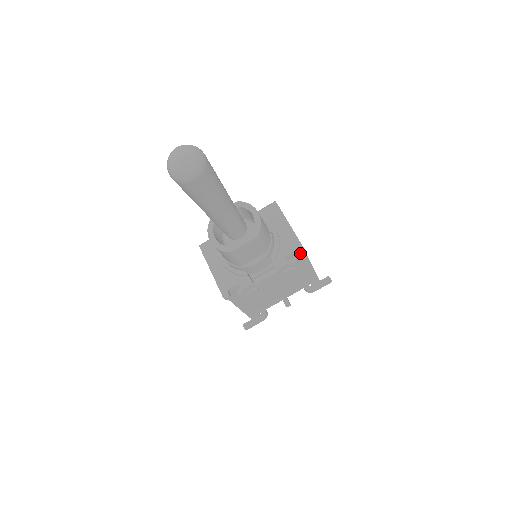
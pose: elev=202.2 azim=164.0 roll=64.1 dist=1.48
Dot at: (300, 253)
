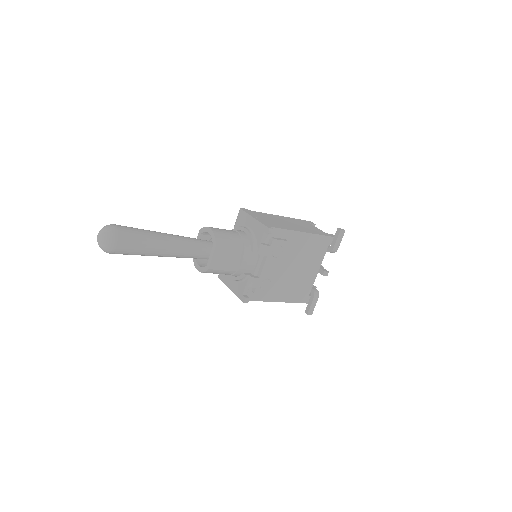
Dot at: (266, 232)
